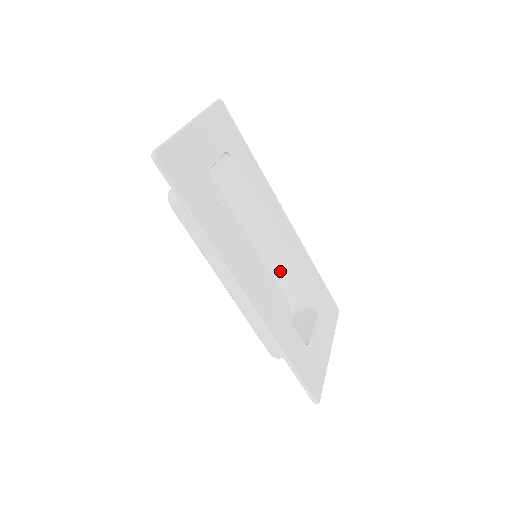
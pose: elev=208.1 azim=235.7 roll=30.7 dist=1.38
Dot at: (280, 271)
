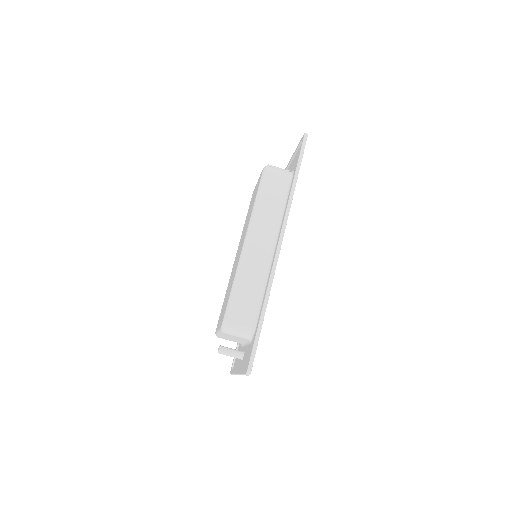
Dot at: occluded
